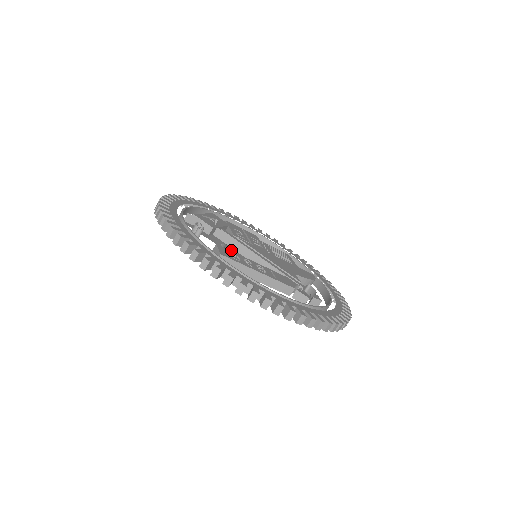
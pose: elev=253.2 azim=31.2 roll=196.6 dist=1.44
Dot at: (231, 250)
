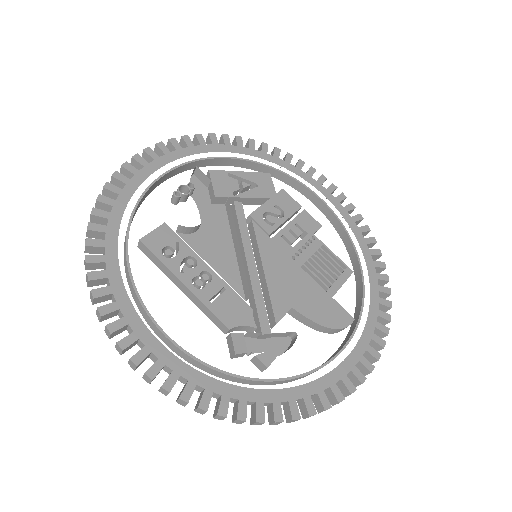
Dot at: (222, 234)
